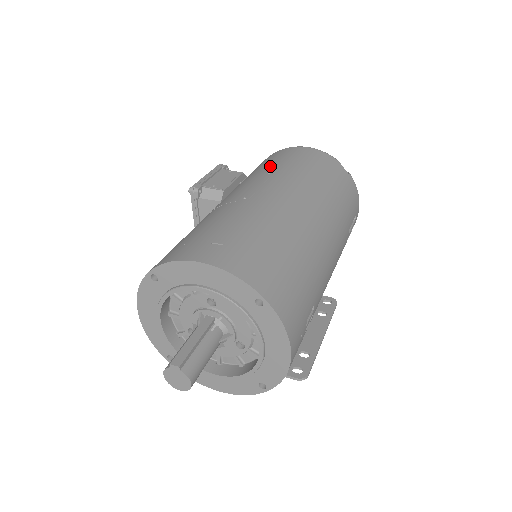
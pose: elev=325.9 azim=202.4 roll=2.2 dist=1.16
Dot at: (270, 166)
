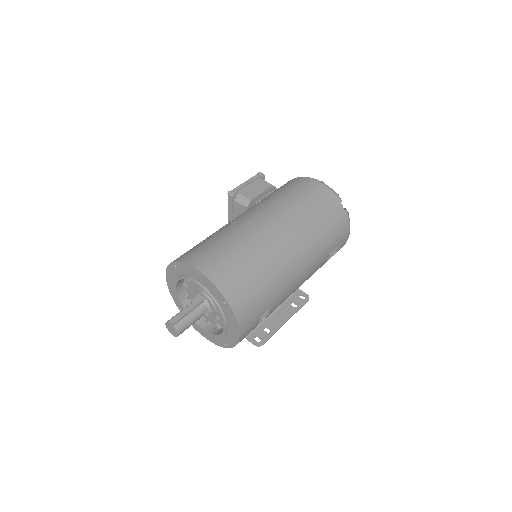
Dot at: (283, 195)
